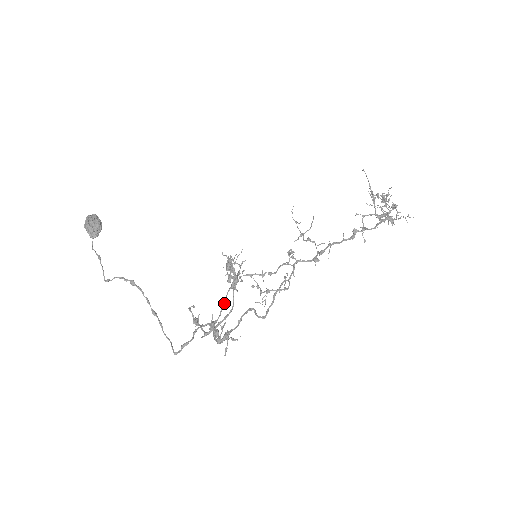
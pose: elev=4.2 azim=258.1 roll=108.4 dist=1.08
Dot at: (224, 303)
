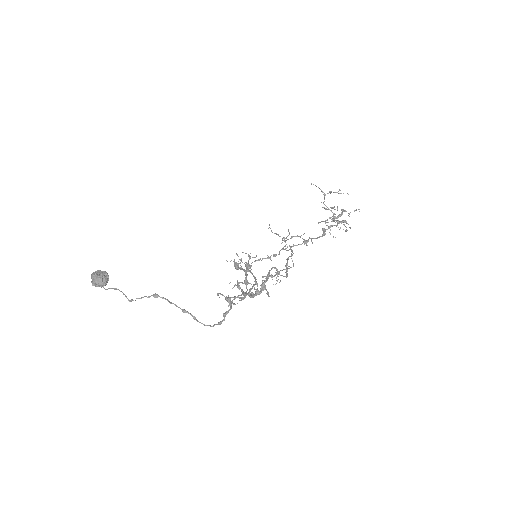
Dot at: (246, 282)
